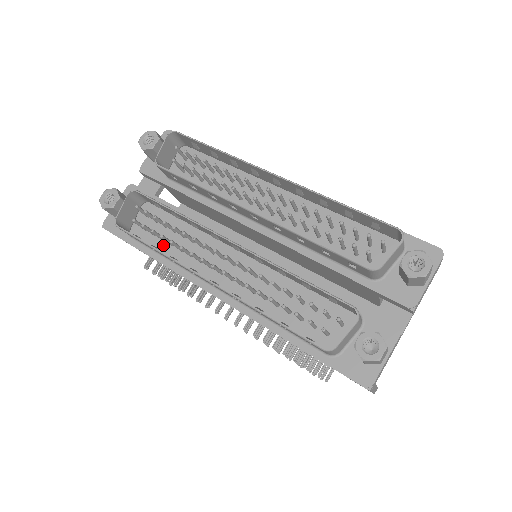
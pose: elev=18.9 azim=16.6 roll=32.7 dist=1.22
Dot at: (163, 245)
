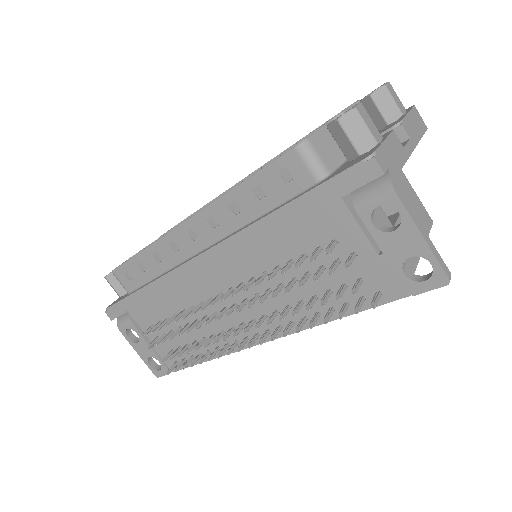
Dot at: occluded
